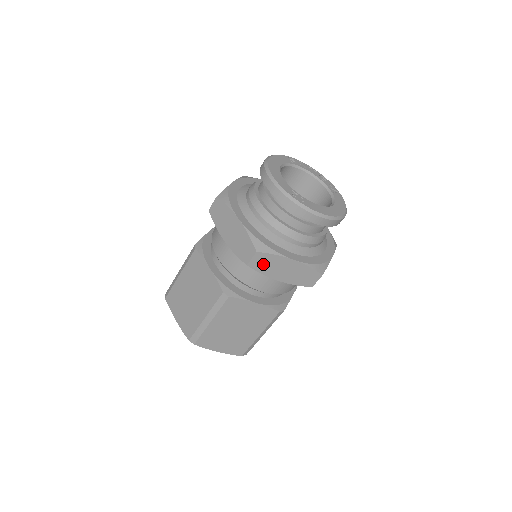
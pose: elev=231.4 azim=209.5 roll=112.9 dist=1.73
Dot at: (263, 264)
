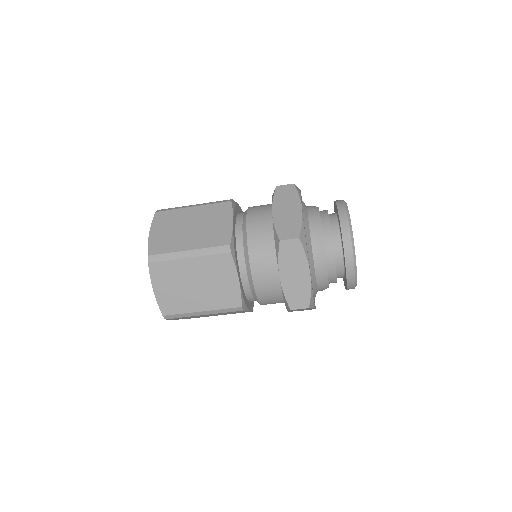
Dot at: (299, 309)
